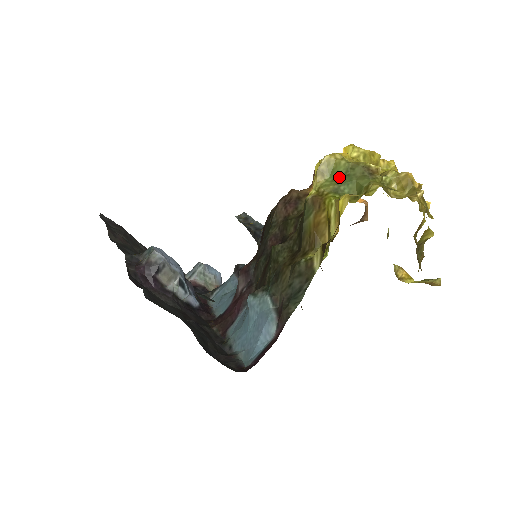
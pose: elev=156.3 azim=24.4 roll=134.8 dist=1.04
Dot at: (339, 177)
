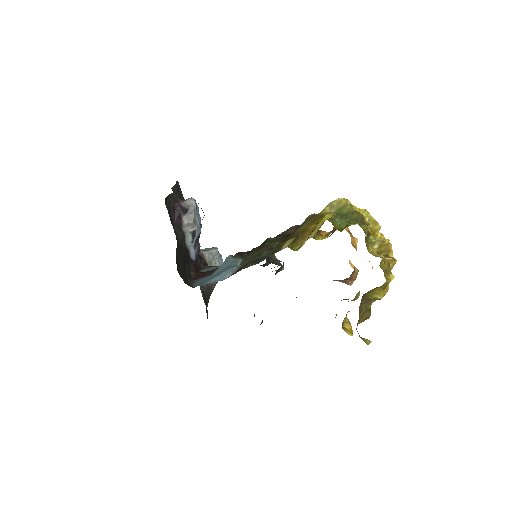
Dot at: (340, 214)
